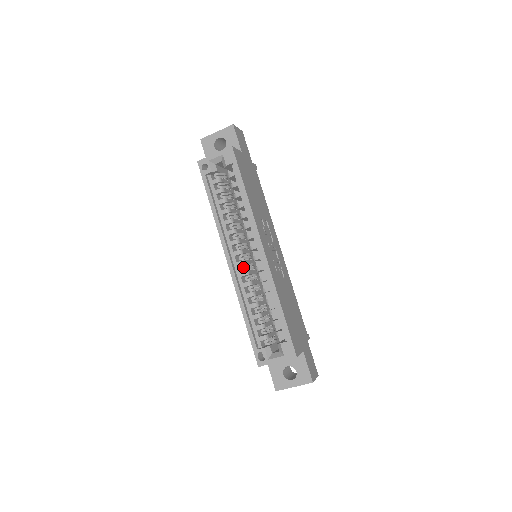
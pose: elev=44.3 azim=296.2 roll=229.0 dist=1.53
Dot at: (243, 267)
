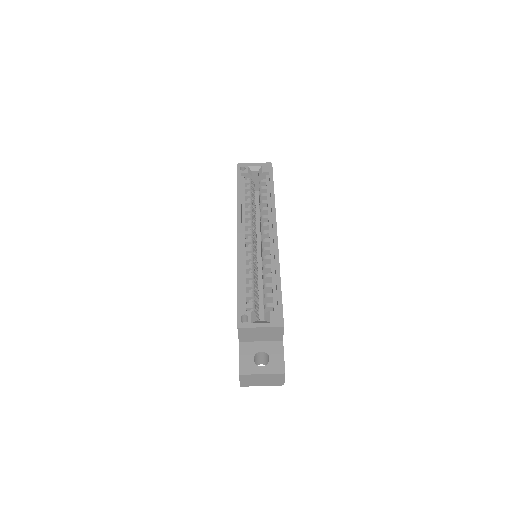
Dot at: (250, 245)
